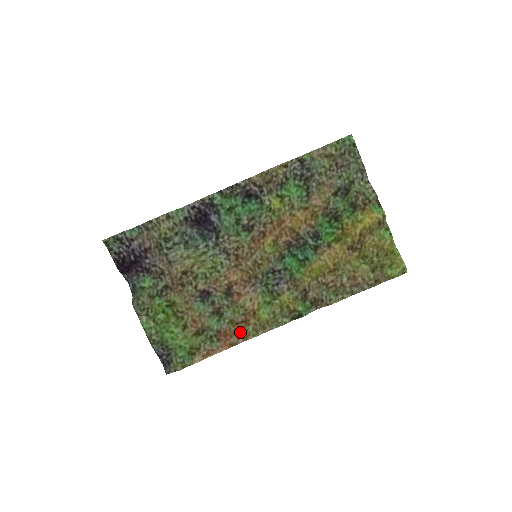
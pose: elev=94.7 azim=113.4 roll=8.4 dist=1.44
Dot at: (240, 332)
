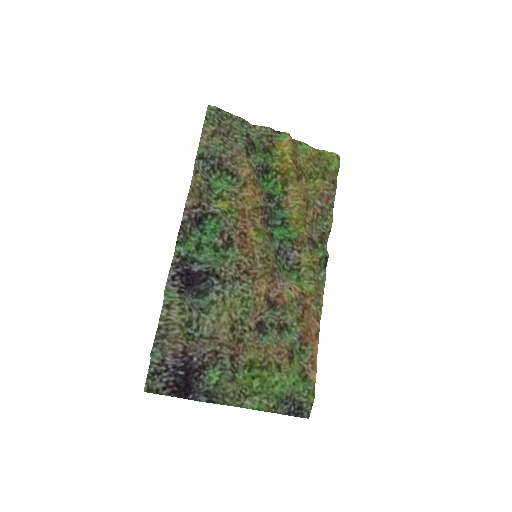
Dot at: (310, 320)
